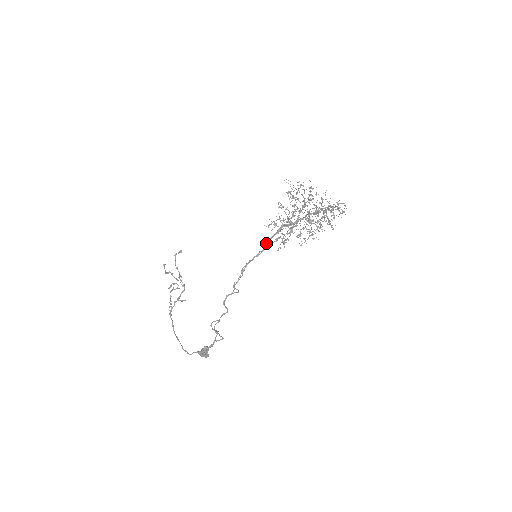
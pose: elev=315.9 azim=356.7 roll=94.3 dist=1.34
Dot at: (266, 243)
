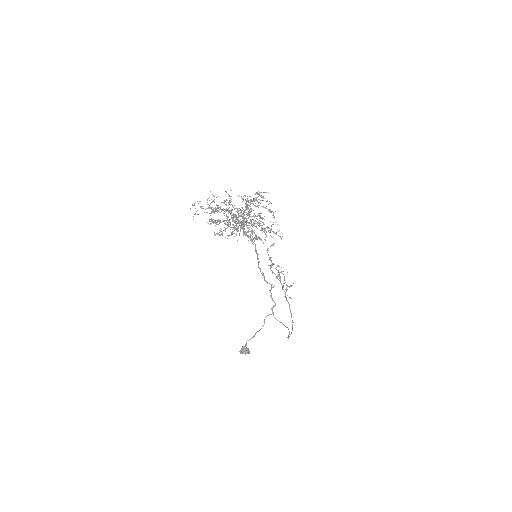
Dot at: (254, 243)
